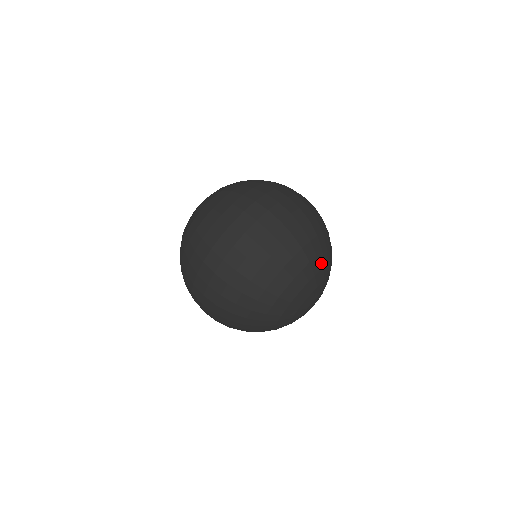
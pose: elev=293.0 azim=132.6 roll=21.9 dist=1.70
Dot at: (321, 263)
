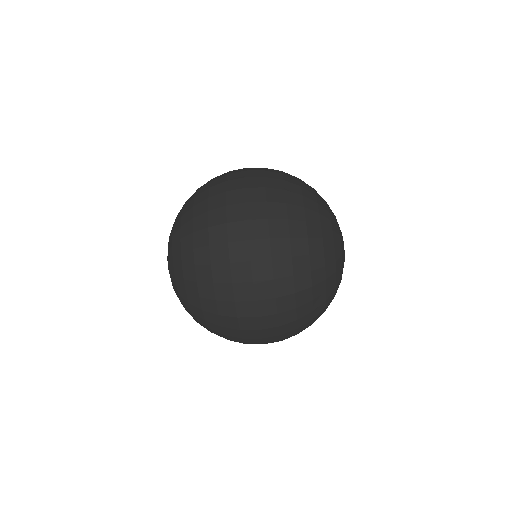
Dot at: (331, 257)
